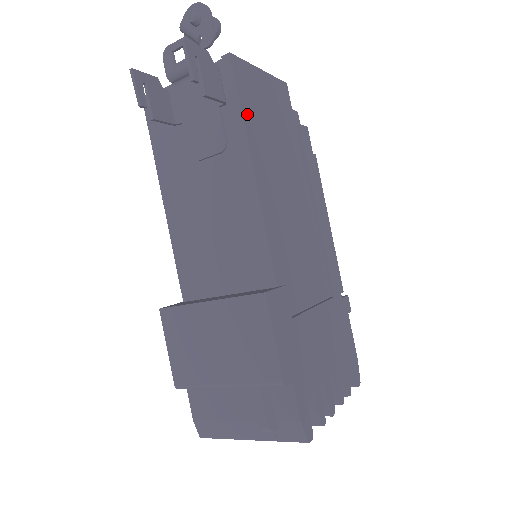
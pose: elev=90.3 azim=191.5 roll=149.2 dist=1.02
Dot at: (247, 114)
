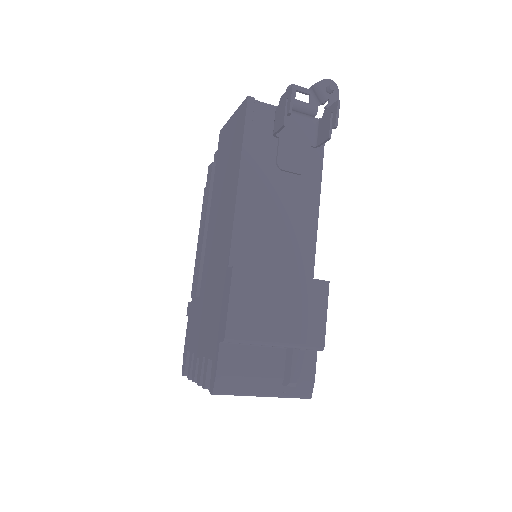
Dot at: occluded
